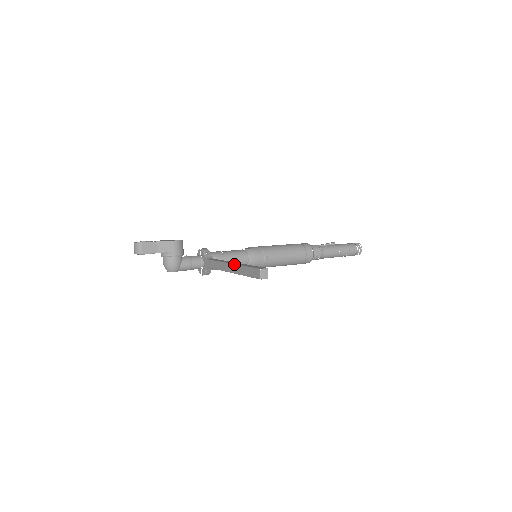
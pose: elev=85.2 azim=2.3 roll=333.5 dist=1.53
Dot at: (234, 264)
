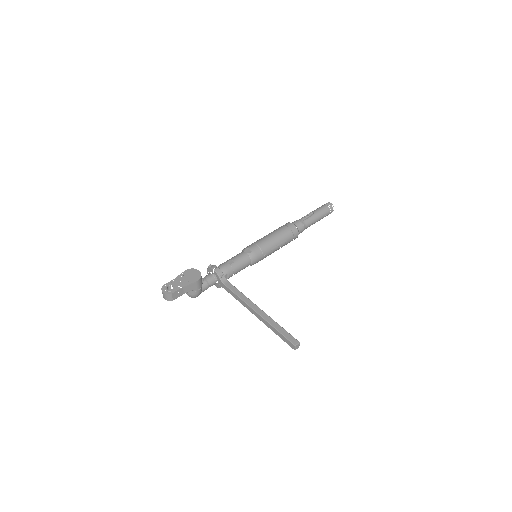
Dot at: (263, 318)
